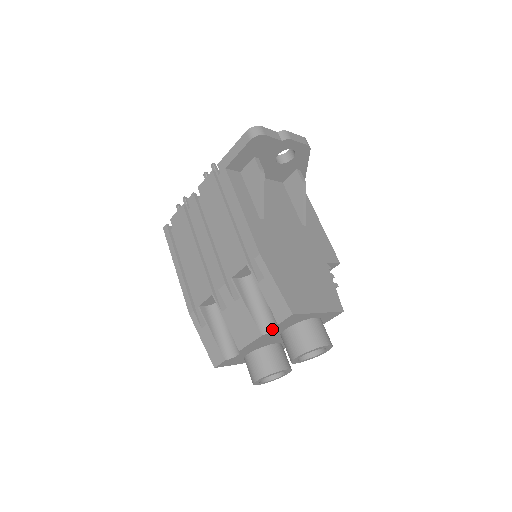
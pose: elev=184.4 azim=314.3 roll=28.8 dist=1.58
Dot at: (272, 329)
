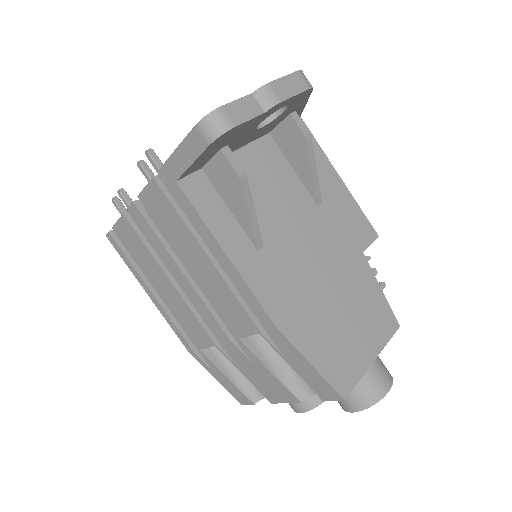
Dot at: (313, 393)
